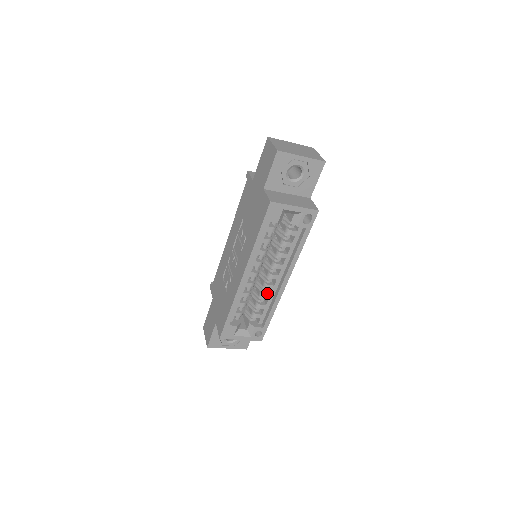
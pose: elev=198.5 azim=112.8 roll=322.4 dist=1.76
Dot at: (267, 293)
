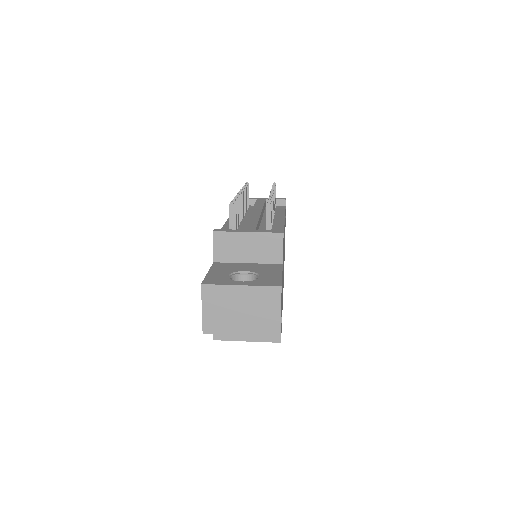
Dot at: occluded
